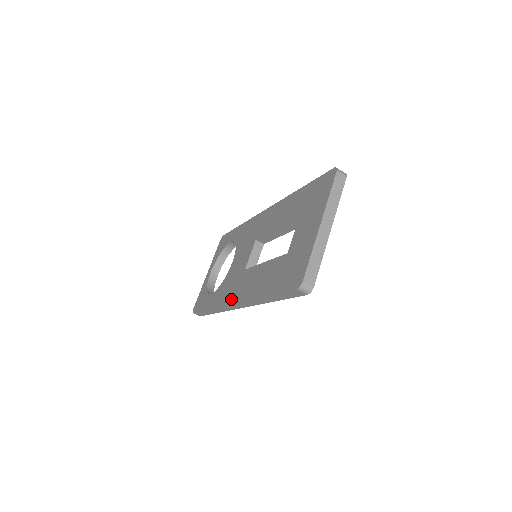
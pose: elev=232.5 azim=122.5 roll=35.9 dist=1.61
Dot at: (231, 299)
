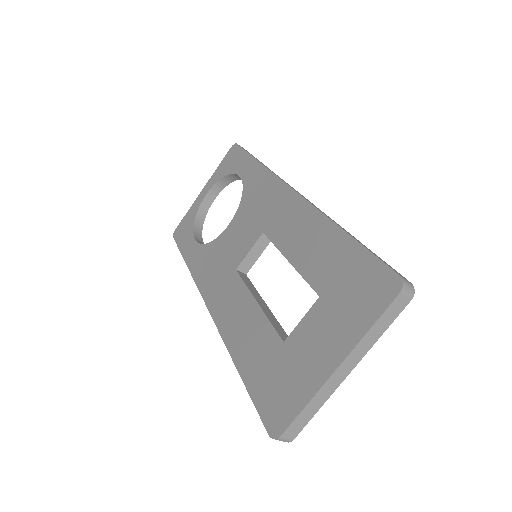
Dot at: (209, 297)
